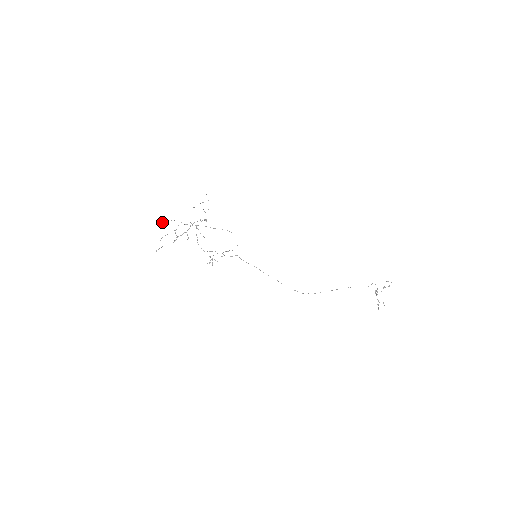
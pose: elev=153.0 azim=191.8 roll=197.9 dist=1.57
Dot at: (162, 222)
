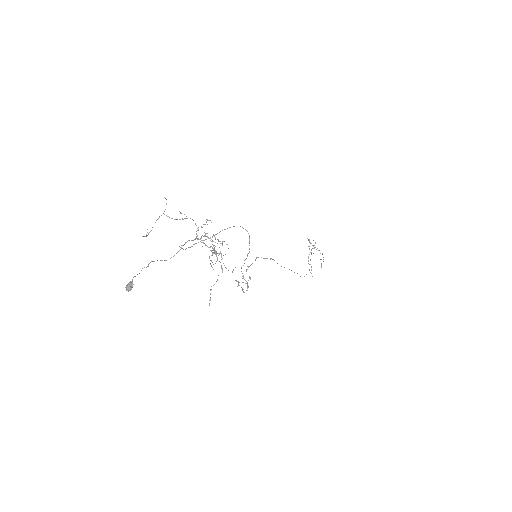
Dot at: (131, 281)
